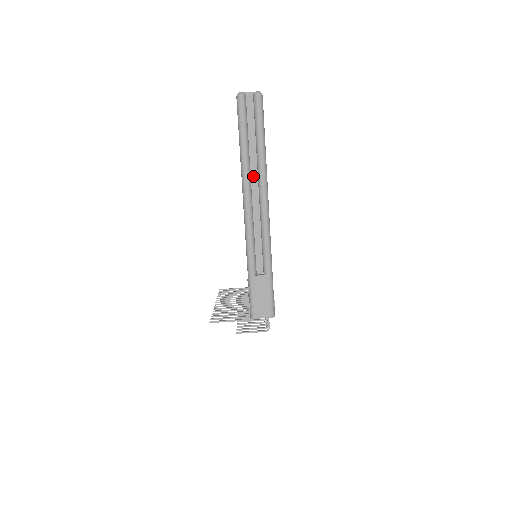
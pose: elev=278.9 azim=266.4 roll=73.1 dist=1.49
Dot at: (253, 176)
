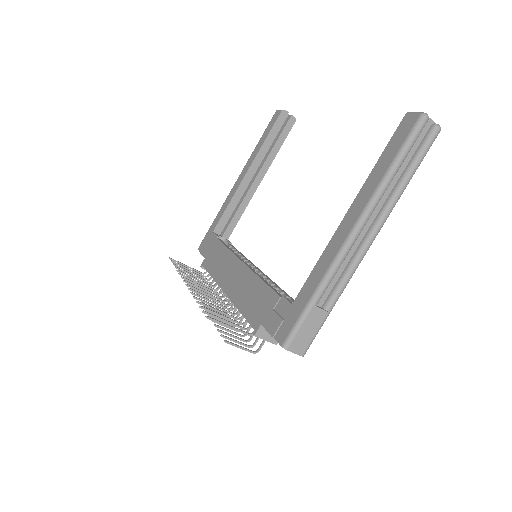
Dot at: (378, 204)
